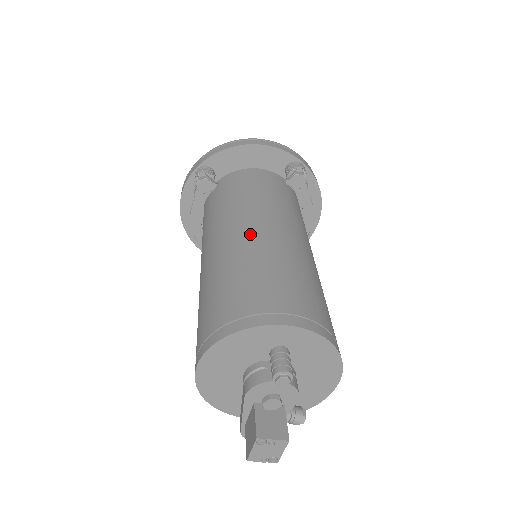
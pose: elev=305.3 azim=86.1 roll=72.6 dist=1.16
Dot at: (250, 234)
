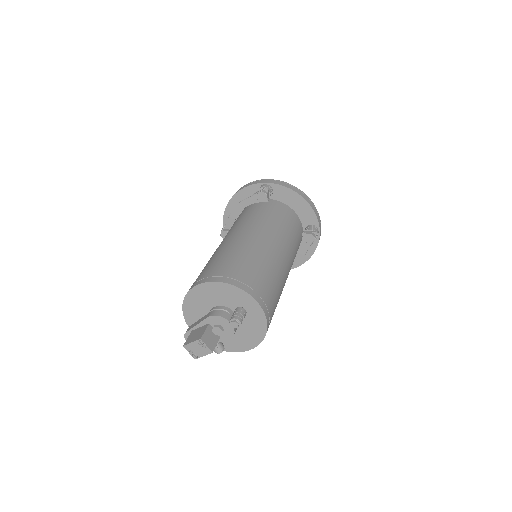
Dot at: (269, 245)
